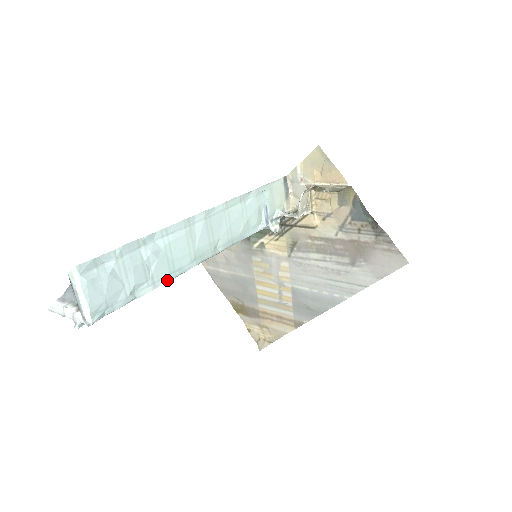
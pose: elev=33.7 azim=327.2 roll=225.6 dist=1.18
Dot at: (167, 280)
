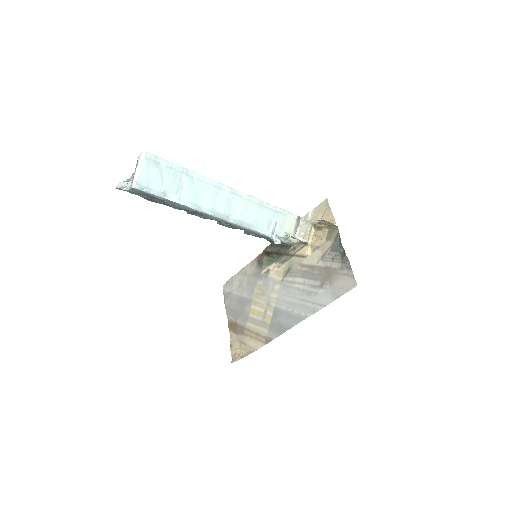
Dot at: (188, 206)
